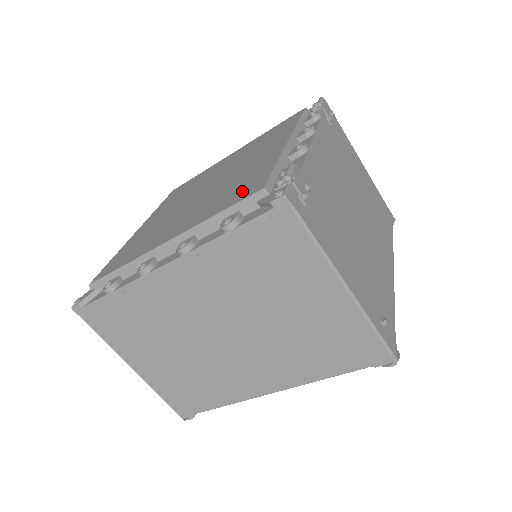
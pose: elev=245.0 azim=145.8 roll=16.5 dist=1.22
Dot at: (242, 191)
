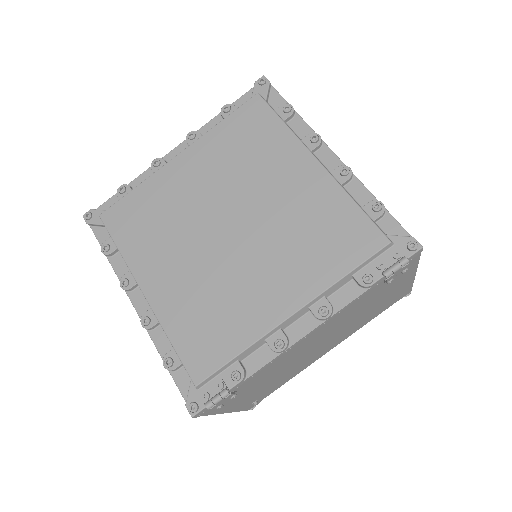
Dot at: (200, 346)
